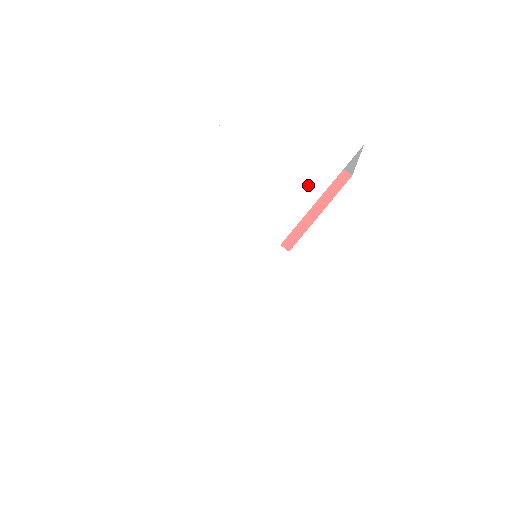
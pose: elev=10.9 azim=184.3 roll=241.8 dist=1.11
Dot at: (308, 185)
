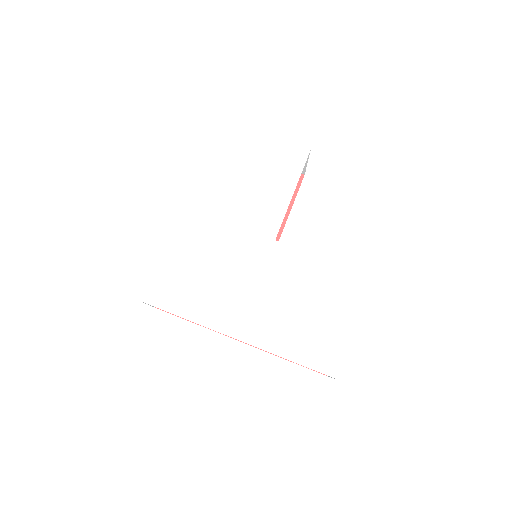
Dot at: (280, 191)
